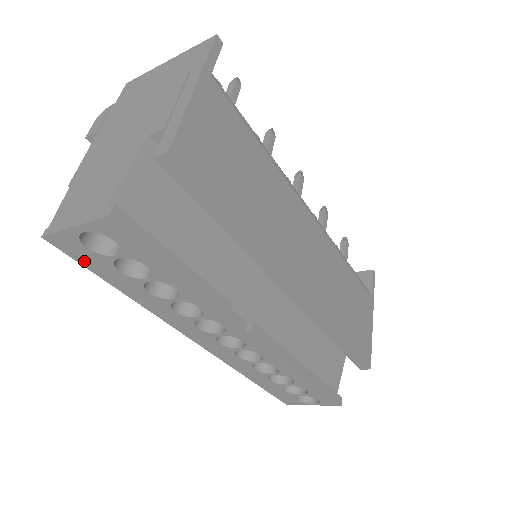
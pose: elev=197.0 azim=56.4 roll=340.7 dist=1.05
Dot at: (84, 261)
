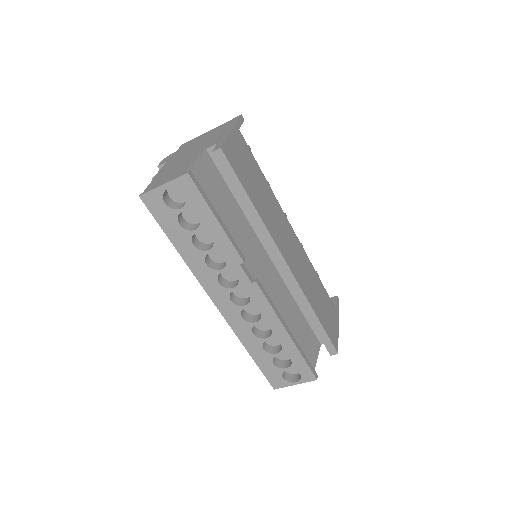
Dot at: (159, 217)
